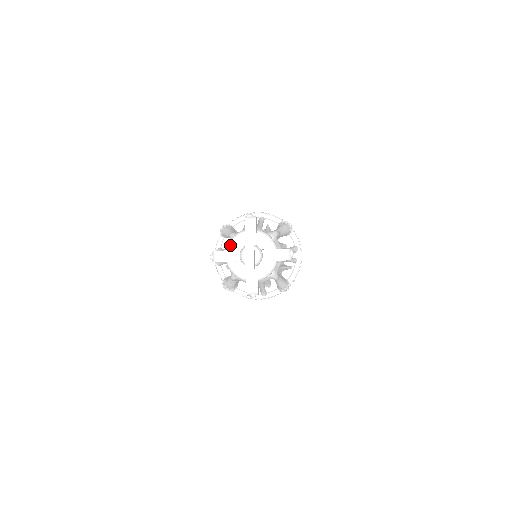
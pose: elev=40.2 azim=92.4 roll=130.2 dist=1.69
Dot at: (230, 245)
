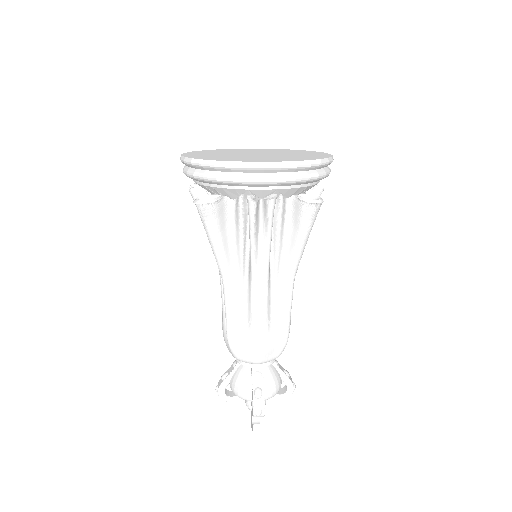
Dot at: (236, 395)
